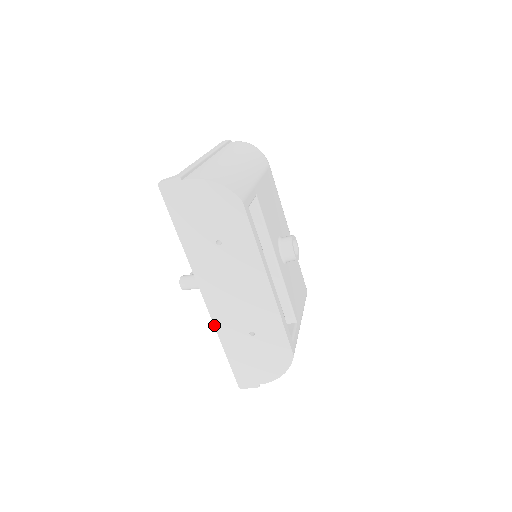
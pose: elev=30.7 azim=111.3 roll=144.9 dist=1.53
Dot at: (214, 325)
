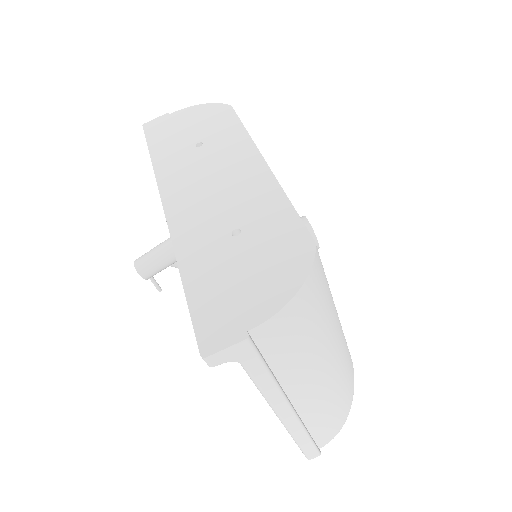
Dot at: (172, 241)
